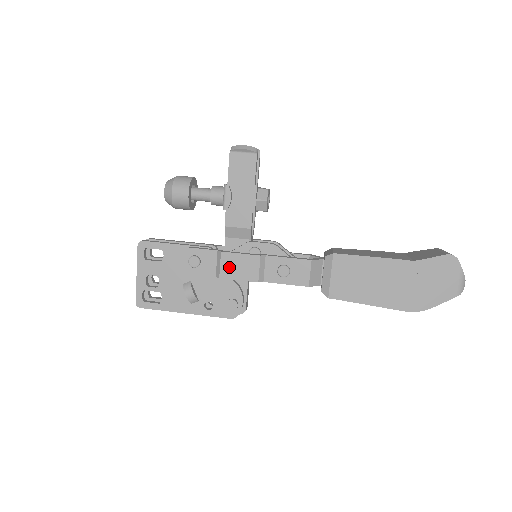
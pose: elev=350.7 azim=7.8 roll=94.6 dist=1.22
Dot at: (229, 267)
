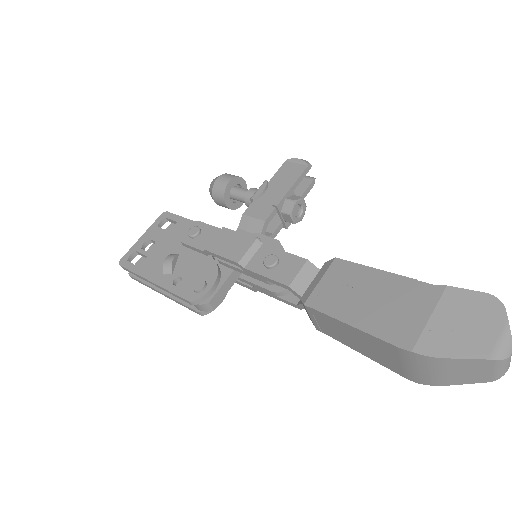
Dot at: (220, 242)
